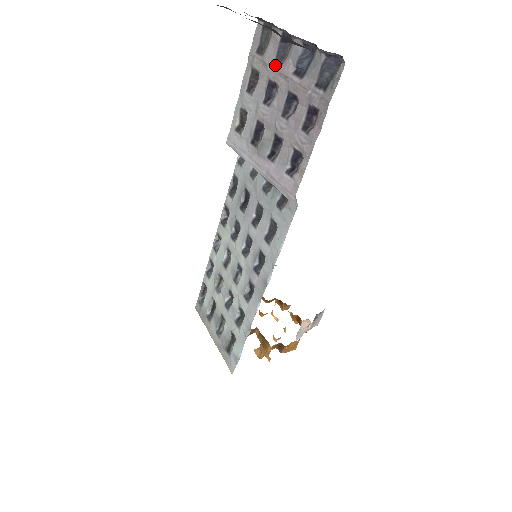
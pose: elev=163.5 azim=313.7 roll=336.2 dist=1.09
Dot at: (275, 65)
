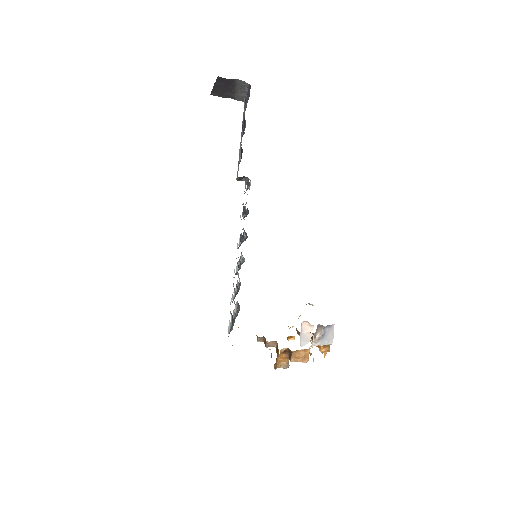
Dot at: occluded
